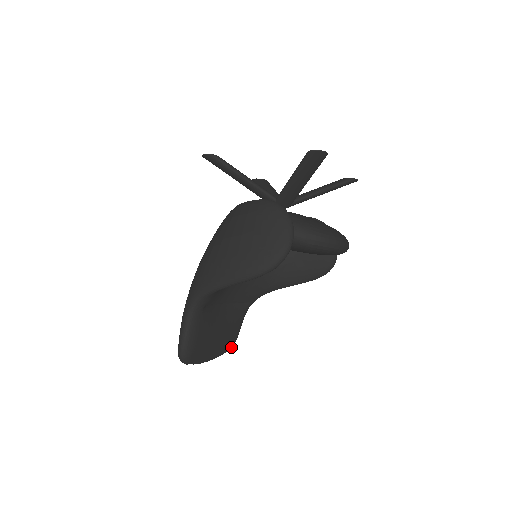
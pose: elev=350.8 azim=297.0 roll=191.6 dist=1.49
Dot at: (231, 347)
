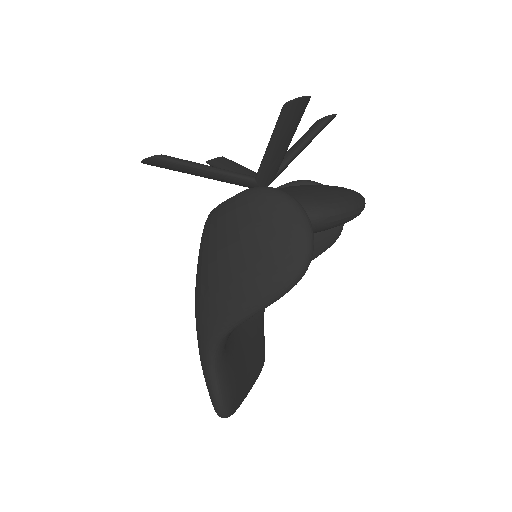
Dot at: (263, 364)
